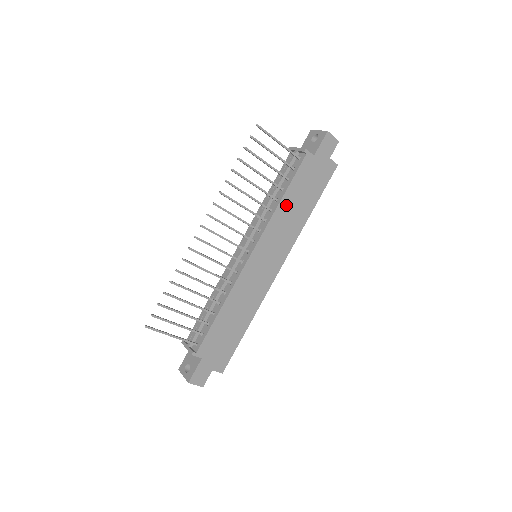
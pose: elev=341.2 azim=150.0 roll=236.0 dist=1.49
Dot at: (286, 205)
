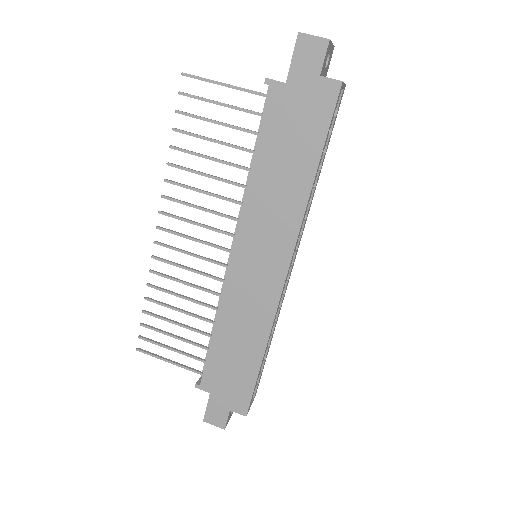
Dot at: (263, 175)
